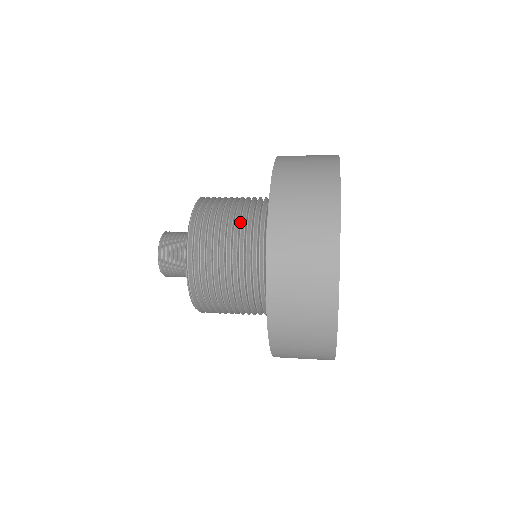
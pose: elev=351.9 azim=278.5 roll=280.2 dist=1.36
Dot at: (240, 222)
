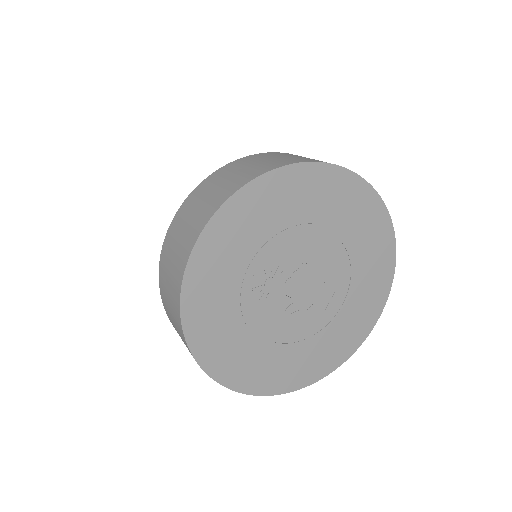
Dot at: occluded
